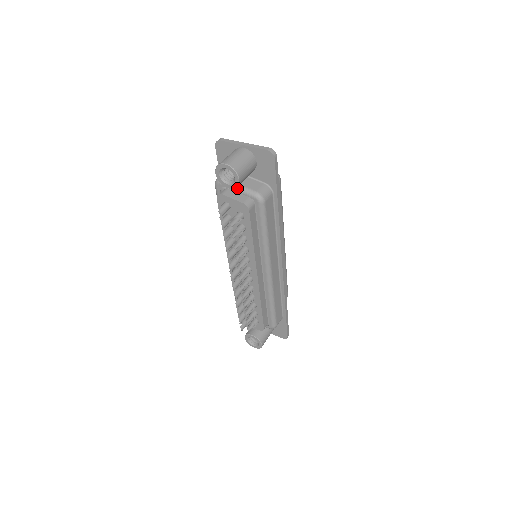
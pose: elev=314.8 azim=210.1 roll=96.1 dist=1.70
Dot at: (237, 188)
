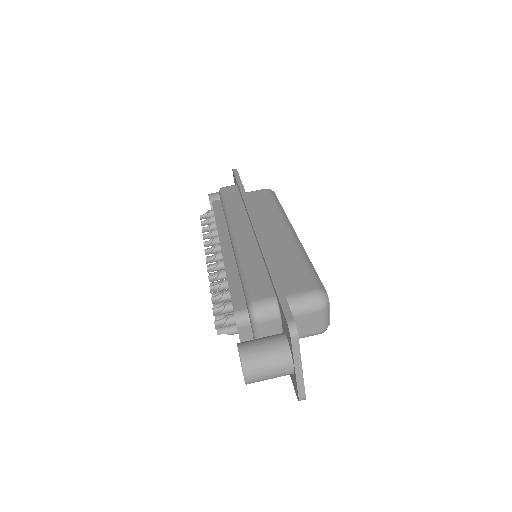
Dot at: occluded
